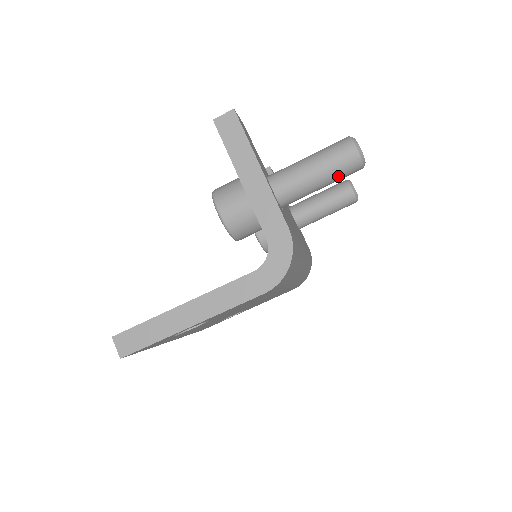
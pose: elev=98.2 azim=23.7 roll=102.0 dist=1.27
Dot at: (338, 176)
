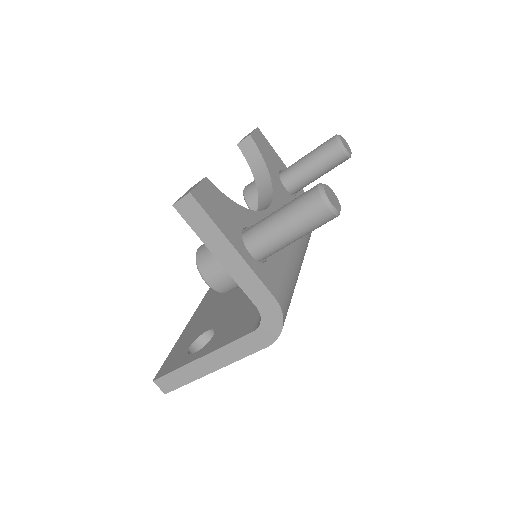
Dot at: (314, 229)
